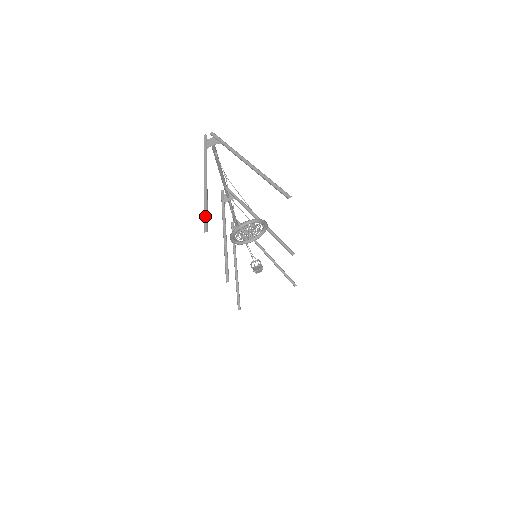
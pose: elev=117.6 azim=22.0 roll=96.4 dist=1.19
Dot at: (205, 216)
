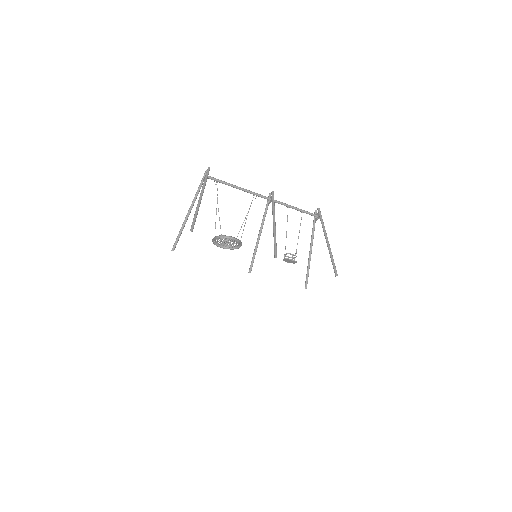
Dot at: (176, 239)
